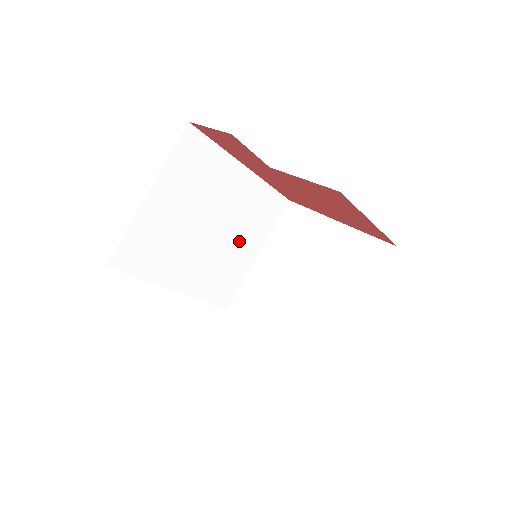
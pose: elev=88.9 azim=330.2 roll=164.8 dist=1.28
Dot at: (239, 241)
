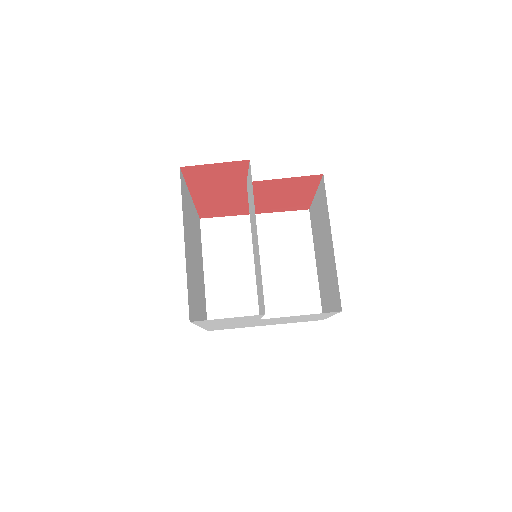
Dot at: (200, 265)
